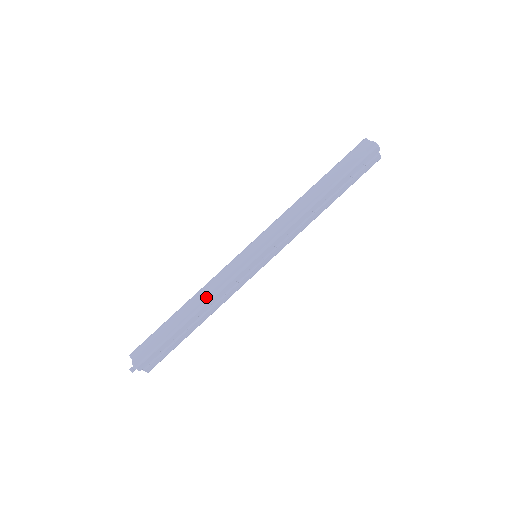
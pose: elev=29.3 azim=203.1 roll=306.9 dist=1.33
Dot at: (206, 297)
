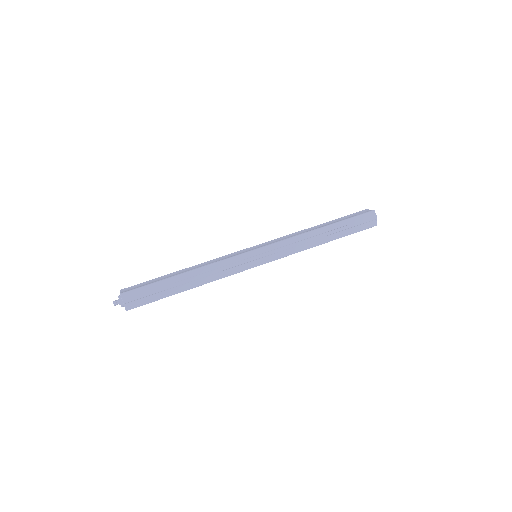
Dot at: (204, 265)
